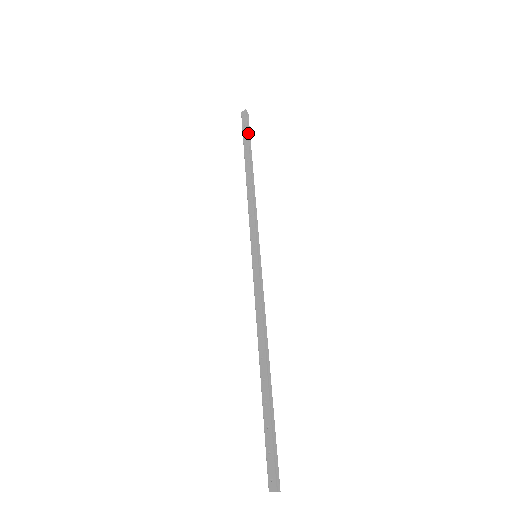
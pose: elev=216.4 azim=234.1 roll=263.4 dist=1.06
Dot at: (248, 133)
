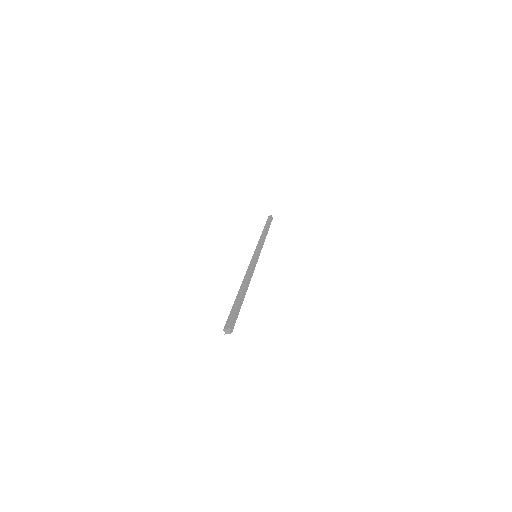
Dot at: (270, 222)
